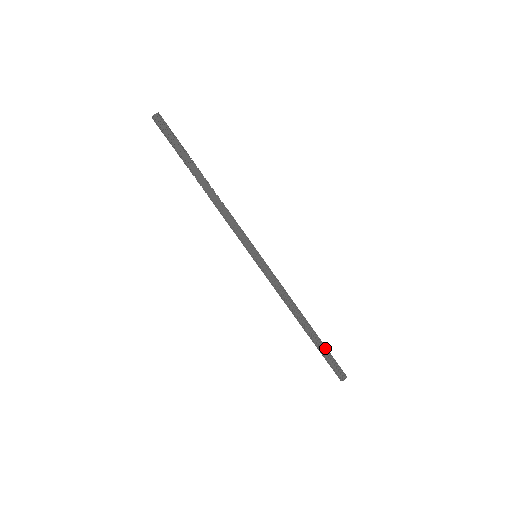
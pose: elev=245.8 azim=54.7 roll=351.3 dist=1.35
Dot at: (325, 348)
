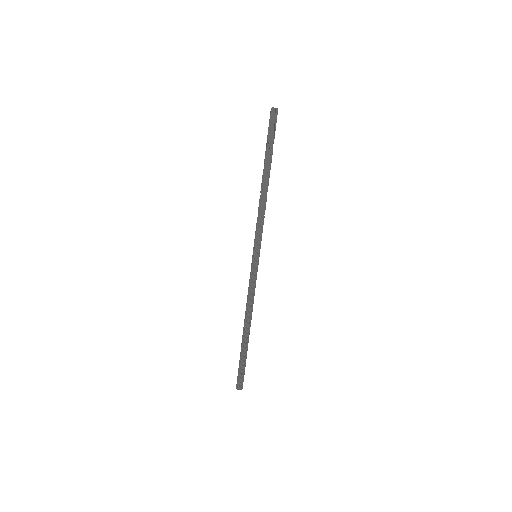
Dot at: (246, 357)
